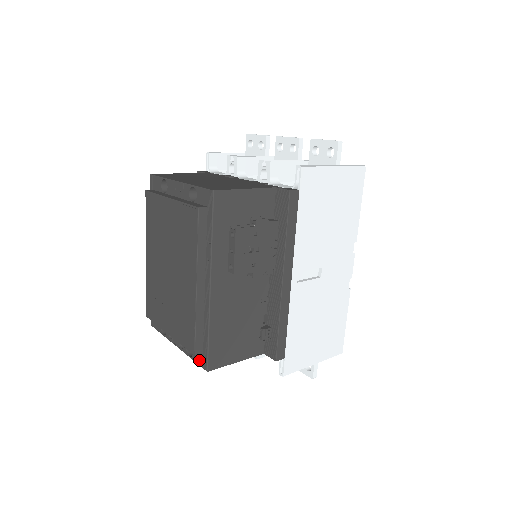
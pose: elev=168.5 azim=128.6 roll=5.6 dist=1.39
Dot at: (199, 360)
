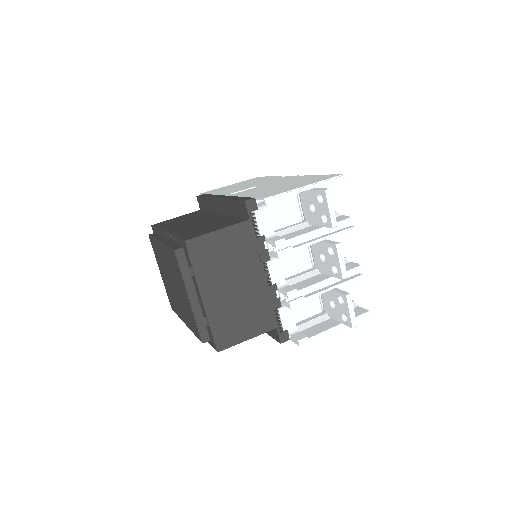
Dot at: occluded
